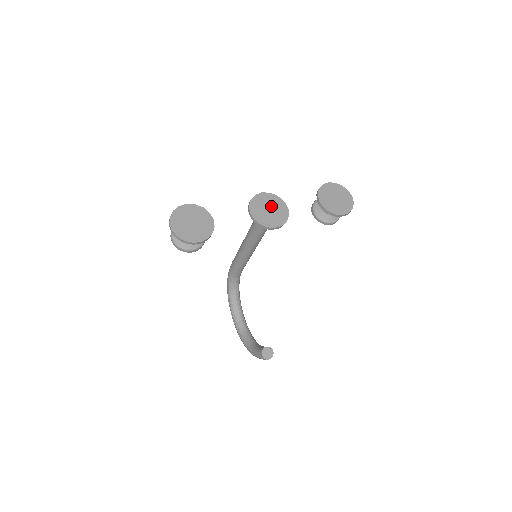
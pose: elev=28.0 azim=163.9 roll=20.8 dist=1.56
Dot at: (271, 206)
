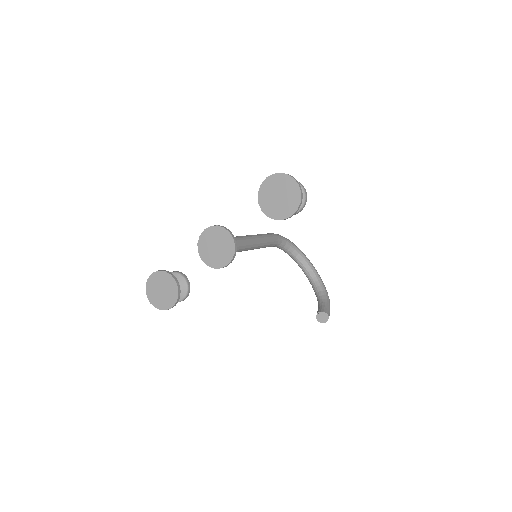
Dot at: (216, 242)
